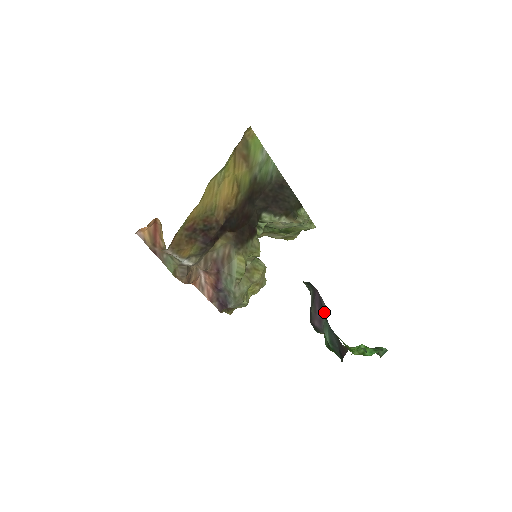
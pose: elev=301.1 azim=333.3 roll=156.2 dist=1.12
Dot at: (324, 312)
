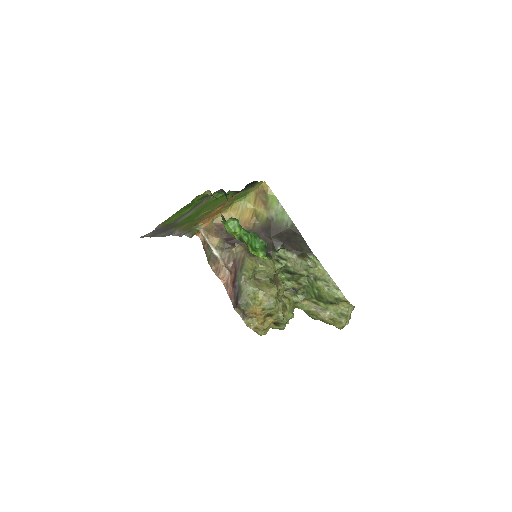
Dot at: occluded
